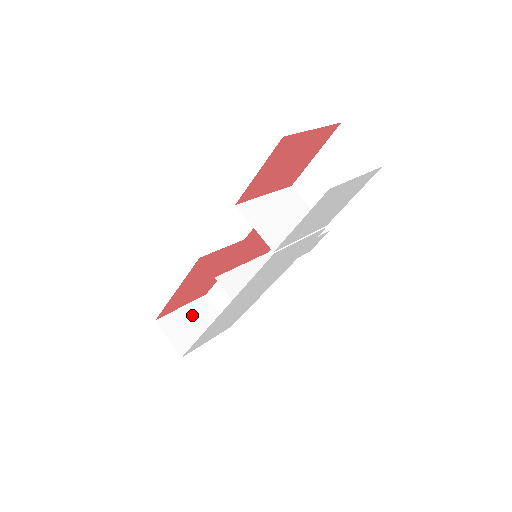
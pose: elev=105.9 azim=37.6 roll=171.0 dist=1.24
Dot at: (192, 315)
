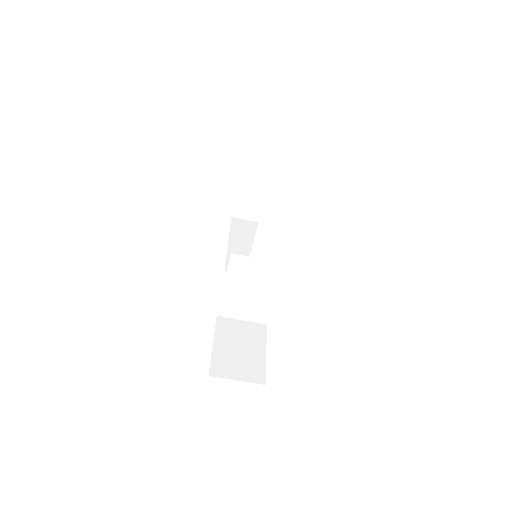
Dot at: (249, 191)
